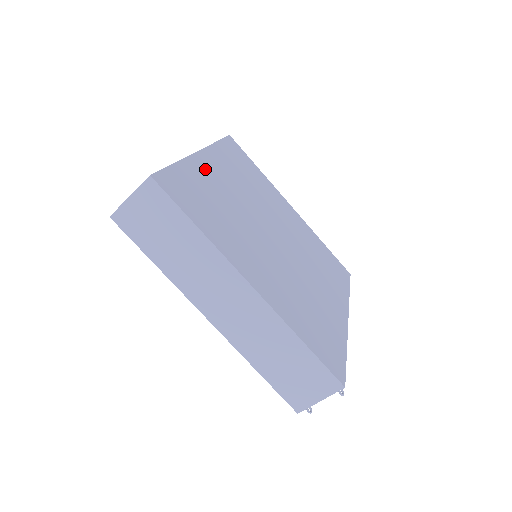
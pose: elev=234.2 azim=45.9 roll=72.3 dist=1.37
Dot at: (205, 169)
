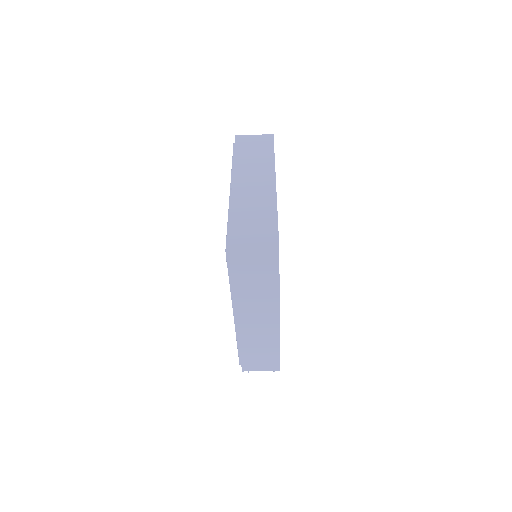
Dot at: occluded
